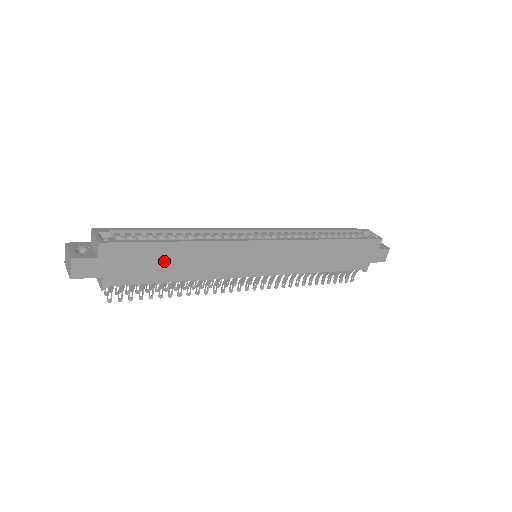
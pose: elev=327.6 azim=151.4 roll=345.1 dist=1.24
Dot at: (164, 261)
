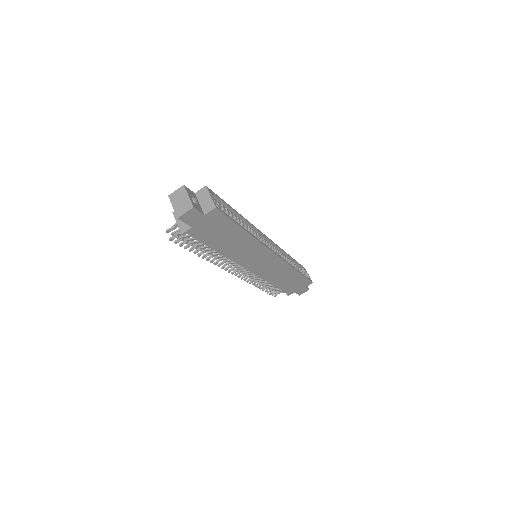
Dot at: (227, 237)
